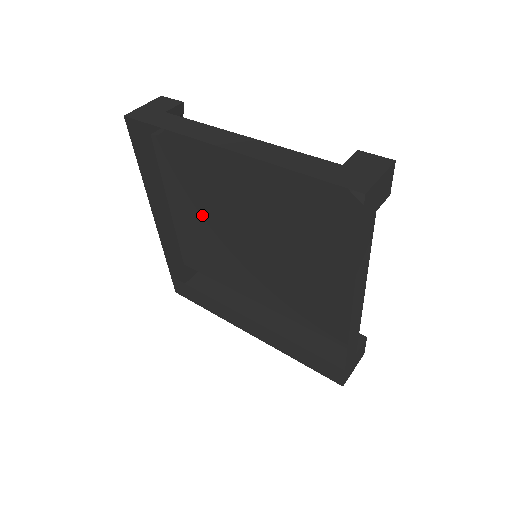
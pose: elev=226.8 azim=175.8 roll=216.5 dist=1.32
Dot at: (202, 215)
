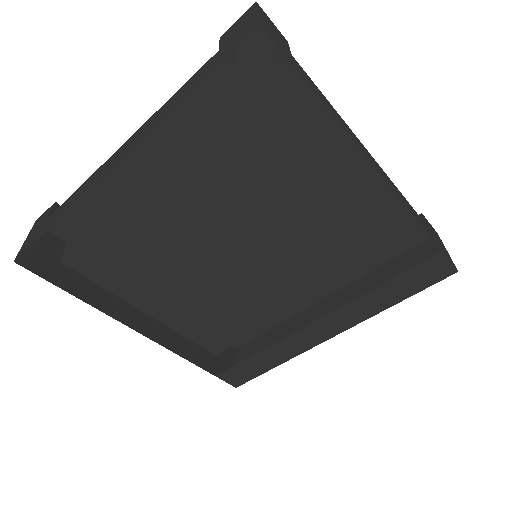
Dot at: (176, 281)
